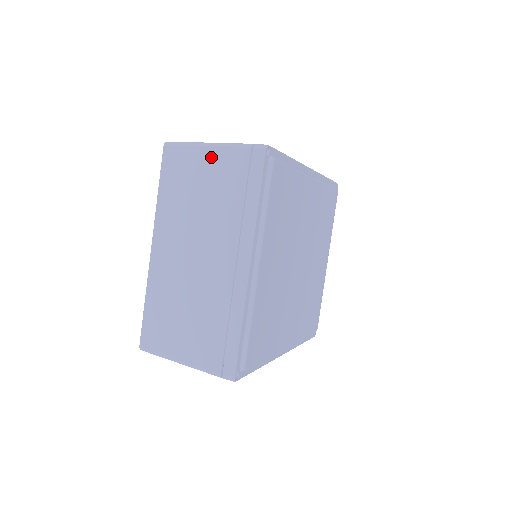
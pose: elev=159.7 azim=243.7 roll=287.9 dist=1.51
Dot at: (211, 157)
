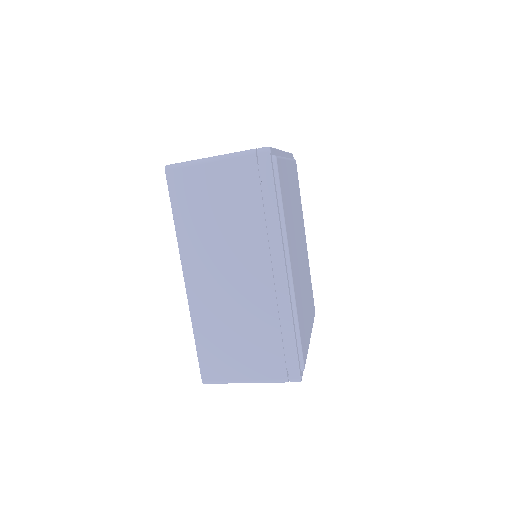
Dot at: occluded
